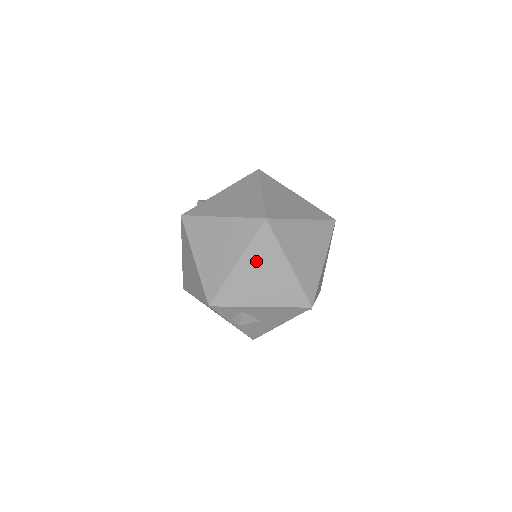
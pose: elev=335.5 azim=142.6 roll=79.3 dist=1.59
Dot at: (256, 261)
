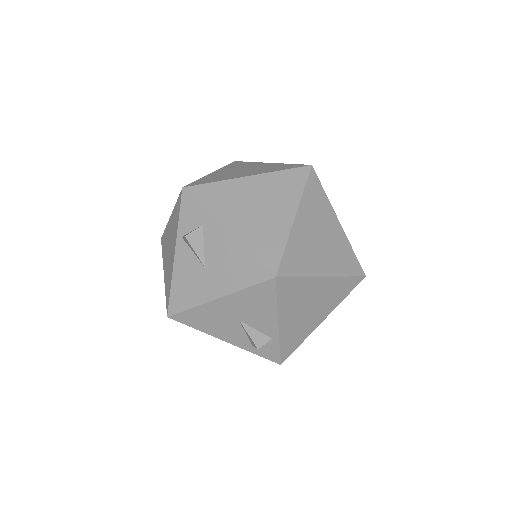
Dot at: (267, 188)
